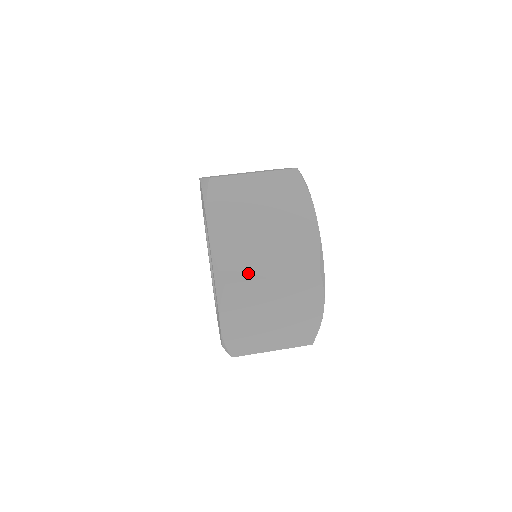
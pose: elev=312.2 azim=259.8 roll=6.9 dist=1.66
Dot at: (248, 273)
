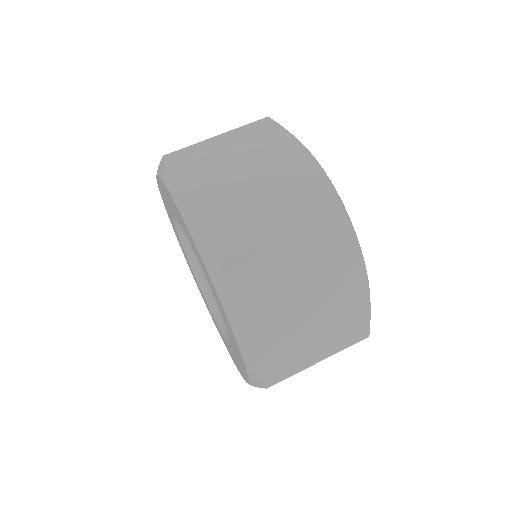
Dot at: (248, 240)
